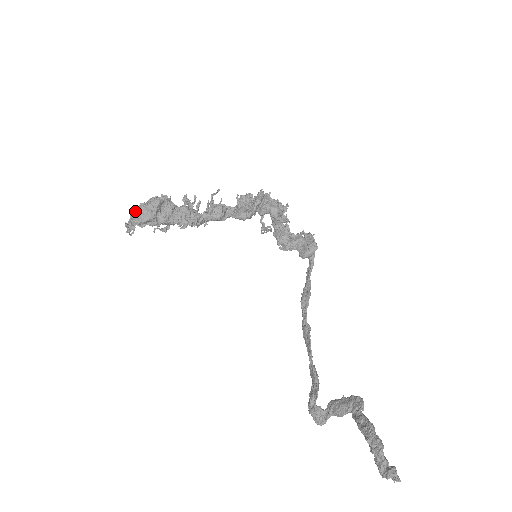
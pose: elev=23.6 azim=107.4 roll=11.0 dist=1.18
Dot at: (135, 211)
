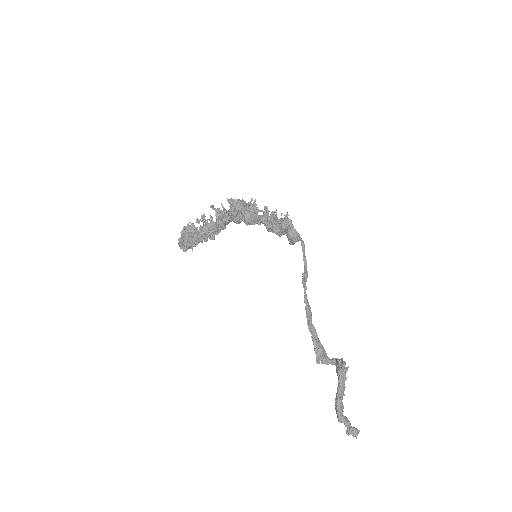
Dot at: (179, 245)
